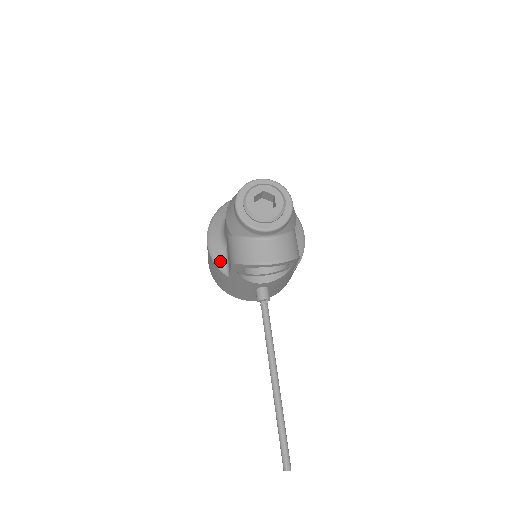
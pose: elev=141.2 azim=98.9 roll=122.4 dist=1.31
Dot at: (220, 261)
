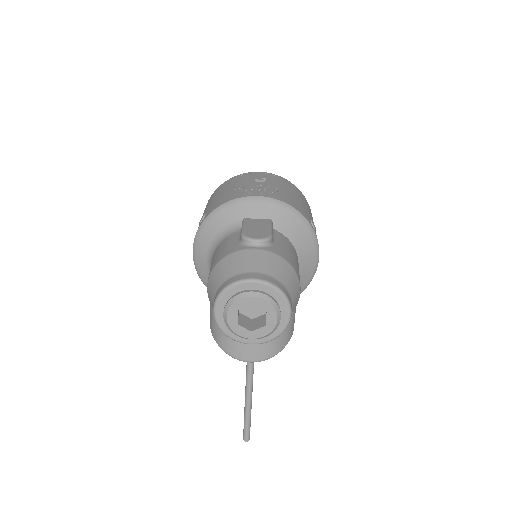
Dot at: (205, 281)
